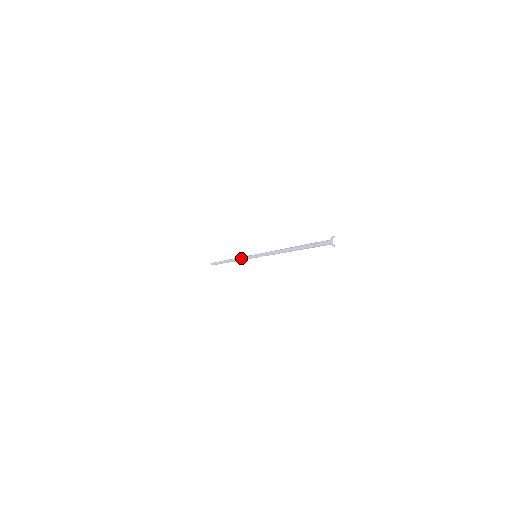
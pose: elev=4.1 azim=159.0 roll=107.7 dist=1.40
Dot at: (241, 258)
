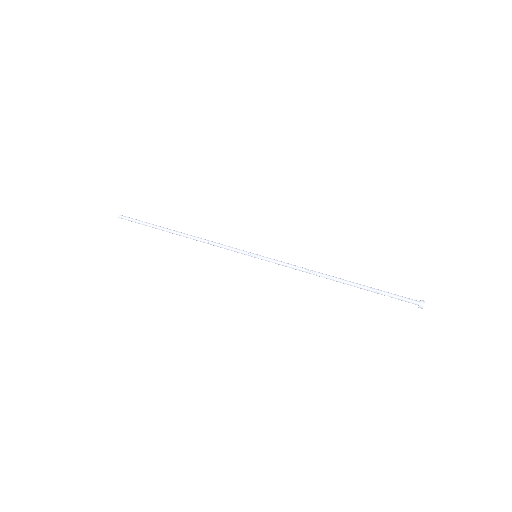
Dot at: occluded
